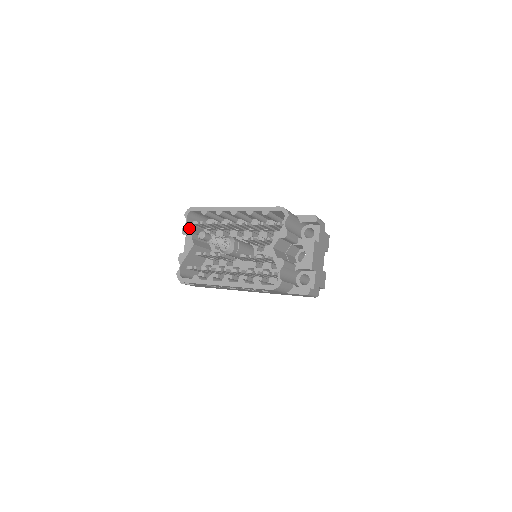
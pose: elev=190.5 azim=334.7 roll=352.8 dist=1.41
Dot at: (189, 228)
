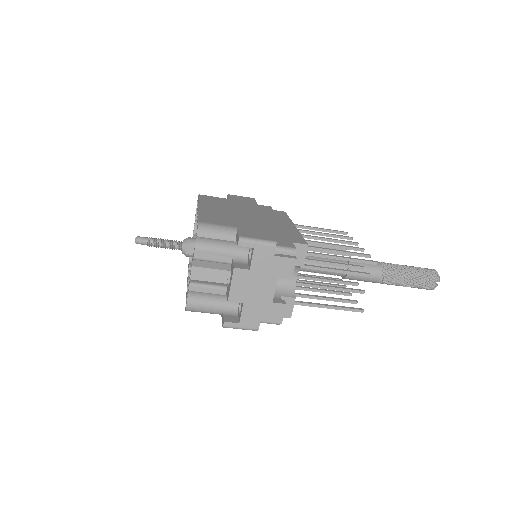
Dot at: occluded
